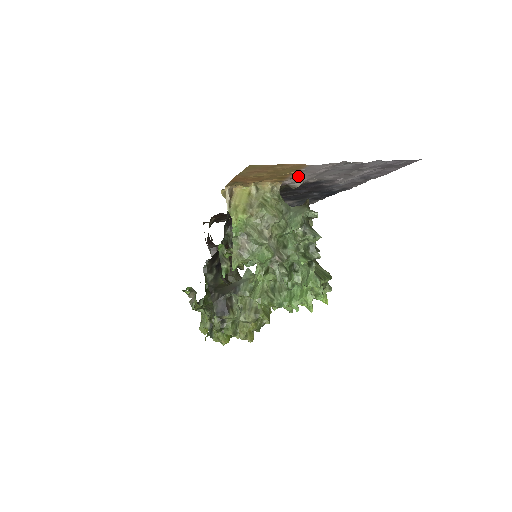
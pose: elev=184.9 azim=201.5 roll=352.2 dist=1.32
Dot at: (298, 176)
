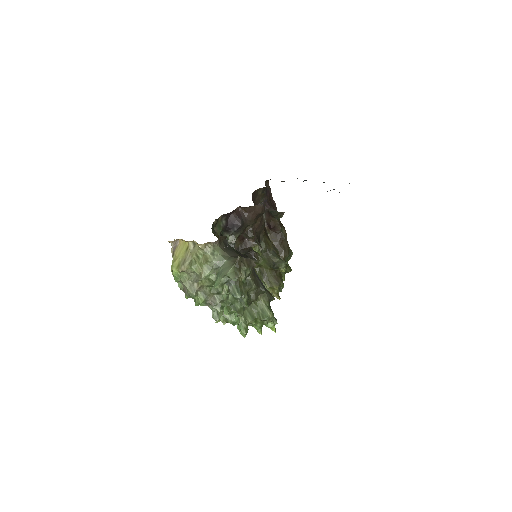
Dot at: occluded
